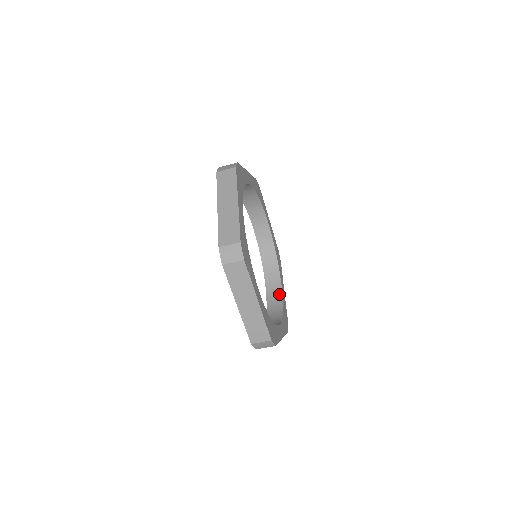
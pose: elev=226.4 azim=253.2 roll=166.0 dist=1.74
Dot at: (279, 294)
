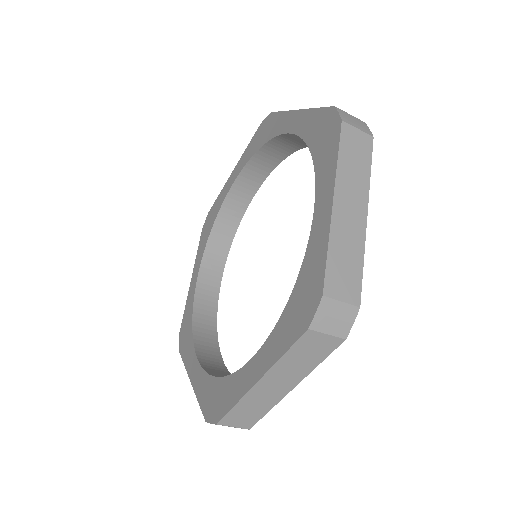
Dot at: (226, 372)
